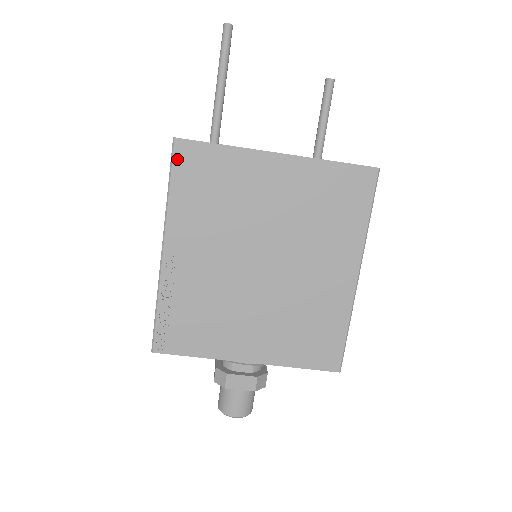
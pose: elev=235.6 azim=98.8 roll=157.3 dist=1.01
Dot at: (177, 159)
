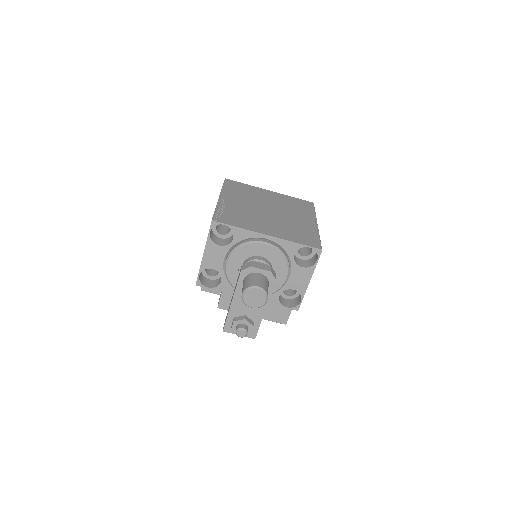
Dot at: (227, 182)
